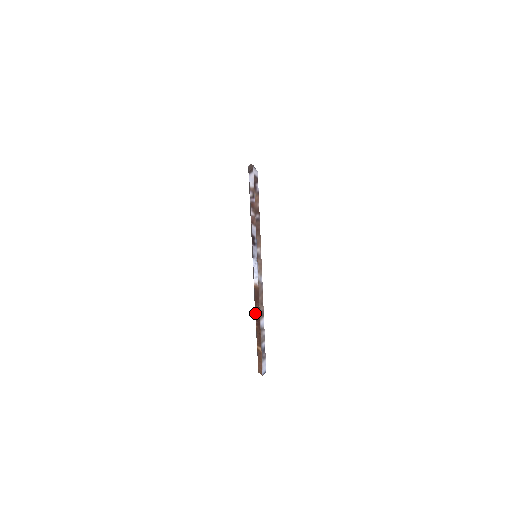
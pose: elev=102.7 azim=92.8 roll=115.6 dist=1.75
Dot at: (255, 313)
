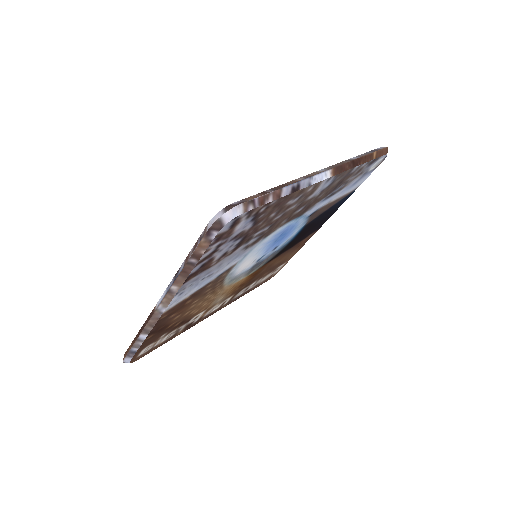
Dot at: occluded
